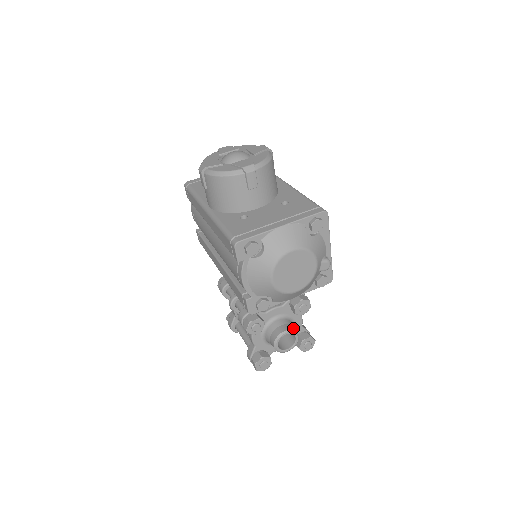
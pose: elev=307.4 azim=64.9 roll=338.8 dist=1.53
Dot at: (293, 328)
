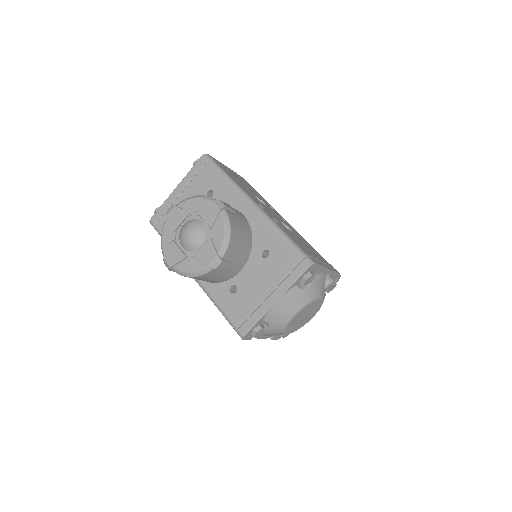
Dot at: occluded
